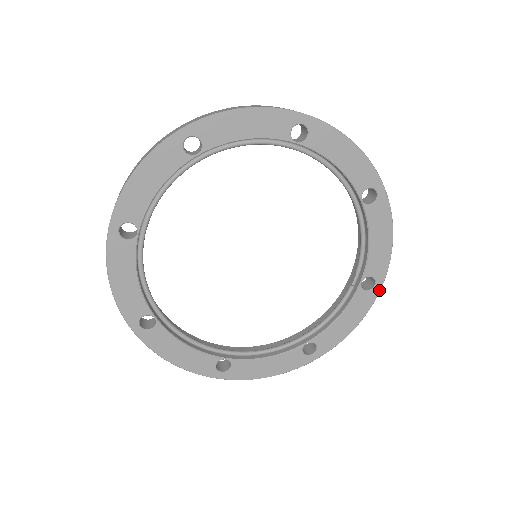
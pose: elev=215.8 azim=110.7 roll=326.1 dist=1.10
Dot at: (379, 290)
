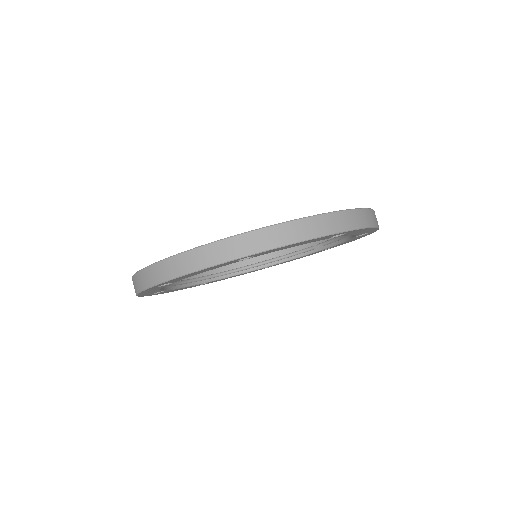
Dot at: occluded
